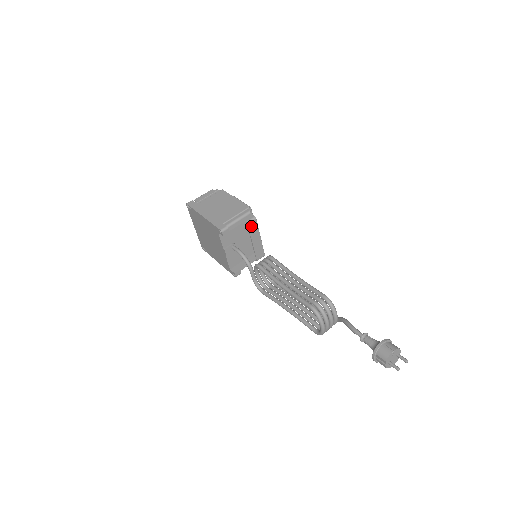
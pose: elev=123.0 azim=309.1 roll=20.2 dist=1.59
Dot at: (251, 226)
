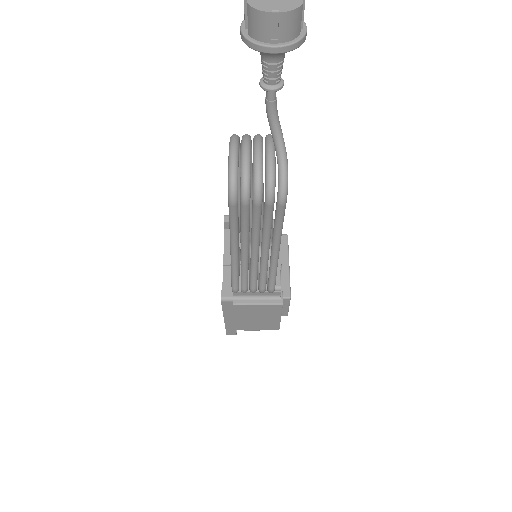
Dot at: occluded
